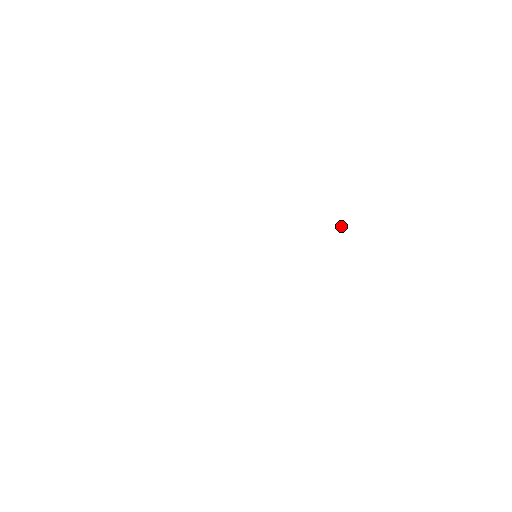
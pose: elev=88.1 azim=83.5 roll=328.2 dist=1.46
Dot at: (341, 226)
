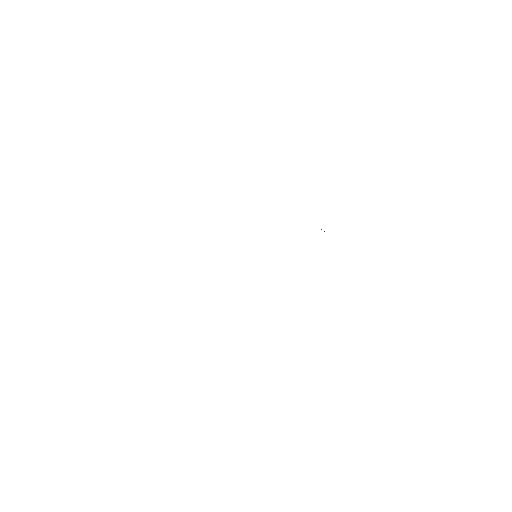
Dot at: occluded
